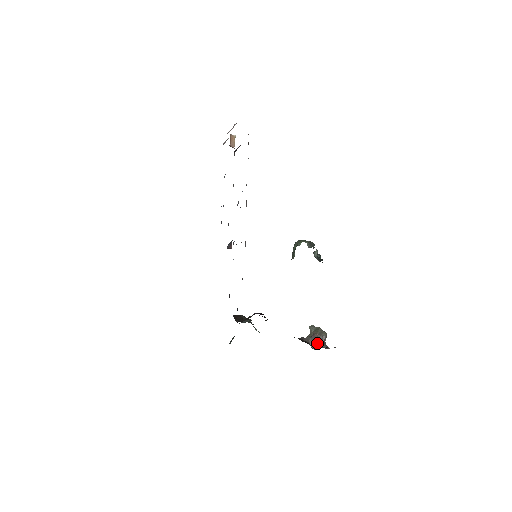
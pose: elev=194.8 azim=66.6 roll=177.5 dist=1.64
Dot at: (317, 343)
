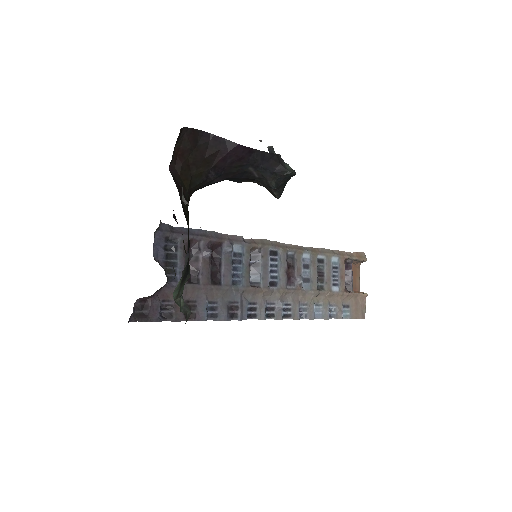
Dot at: occluded
